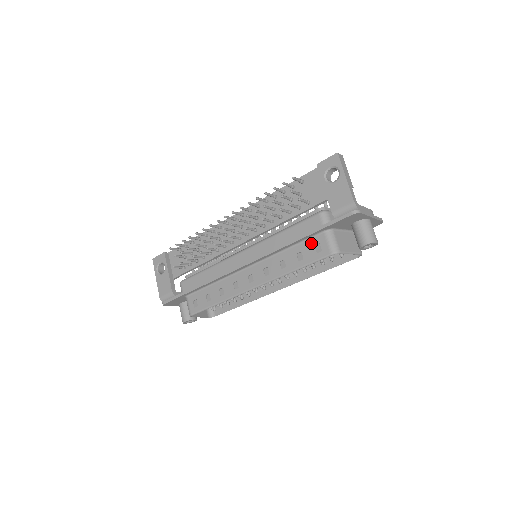
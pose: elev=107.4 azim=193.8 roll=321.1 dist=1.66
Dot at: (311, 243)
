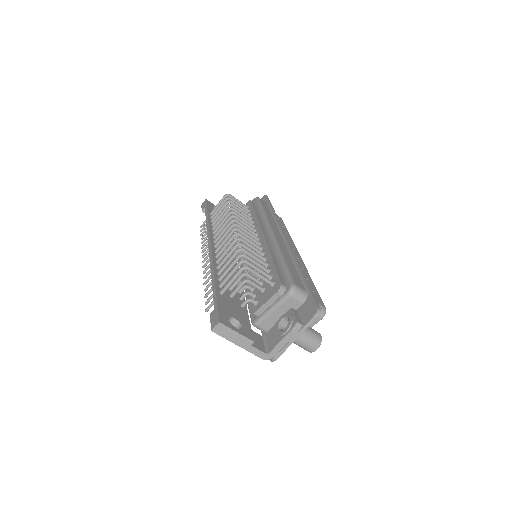
Dot at: occluded
